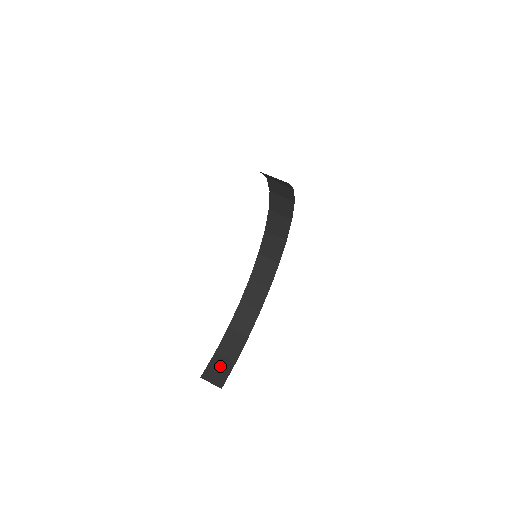
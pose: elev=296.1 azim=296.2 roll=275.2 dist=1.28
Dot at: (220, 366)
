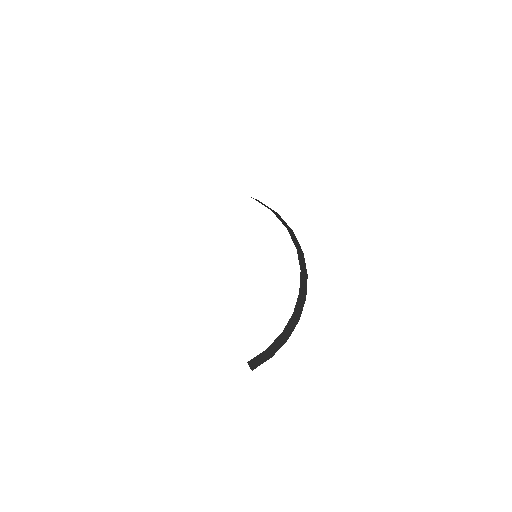
Dot at: (262, 357)
